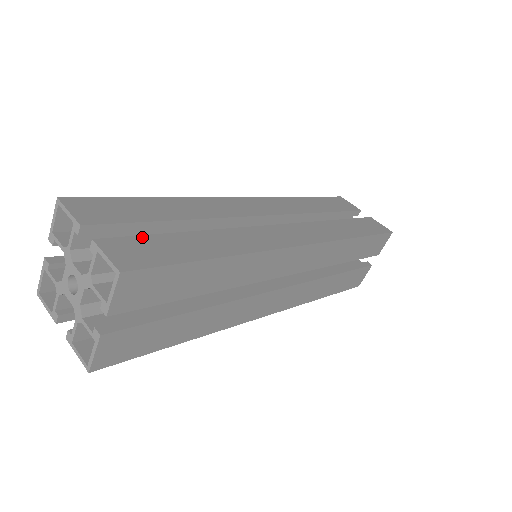
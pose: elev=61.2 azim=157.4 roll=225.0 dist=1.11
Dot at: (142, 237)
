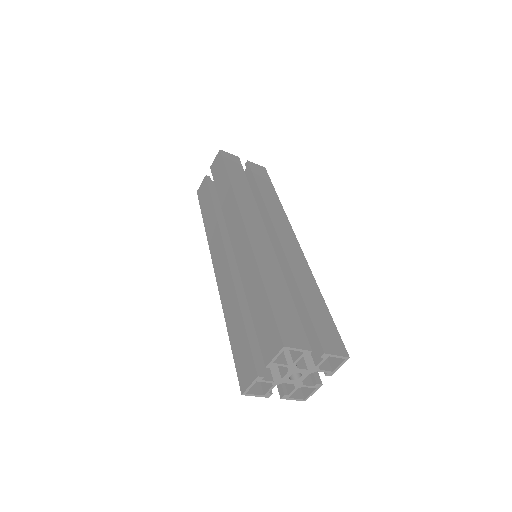
Dot at: (315, 326)
